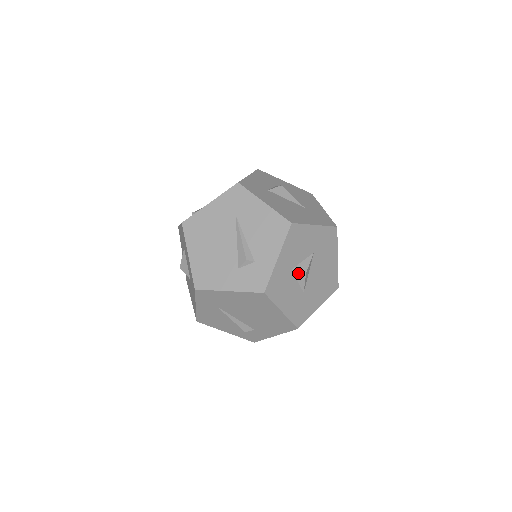
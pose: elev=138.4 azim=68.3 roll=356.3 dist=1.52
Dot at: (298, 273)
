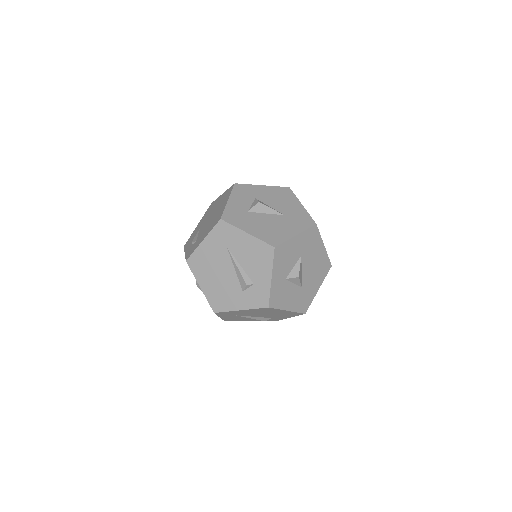
Dot at: (292, 279)
